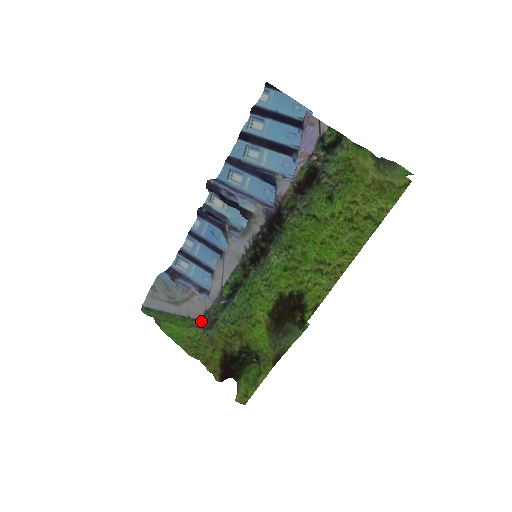
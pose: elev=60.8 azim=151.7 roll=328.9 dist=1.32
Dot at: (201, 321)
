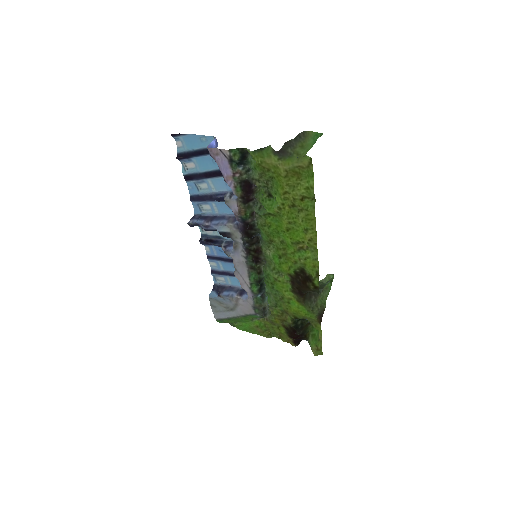
Dot at: (255, 314)
